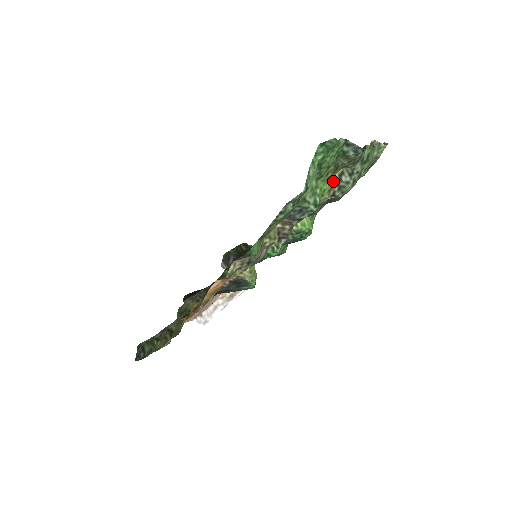
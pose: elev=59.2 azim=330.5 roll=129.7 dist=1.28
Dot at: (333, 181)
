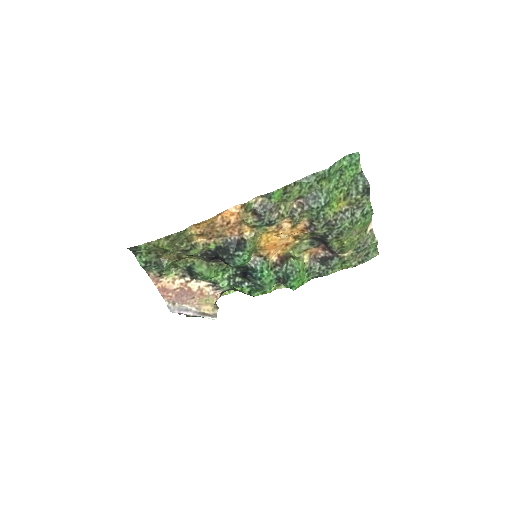
Dot at: (340, 210)
